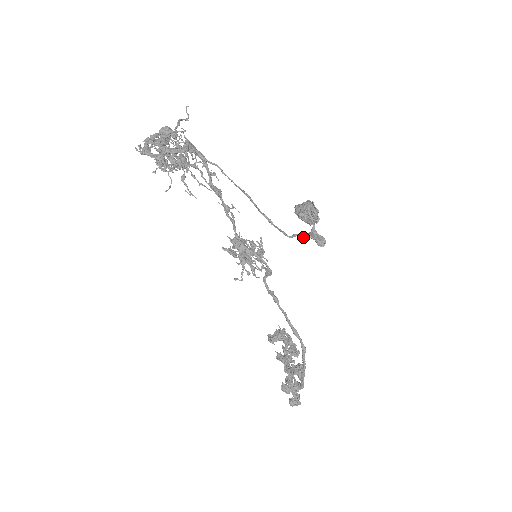
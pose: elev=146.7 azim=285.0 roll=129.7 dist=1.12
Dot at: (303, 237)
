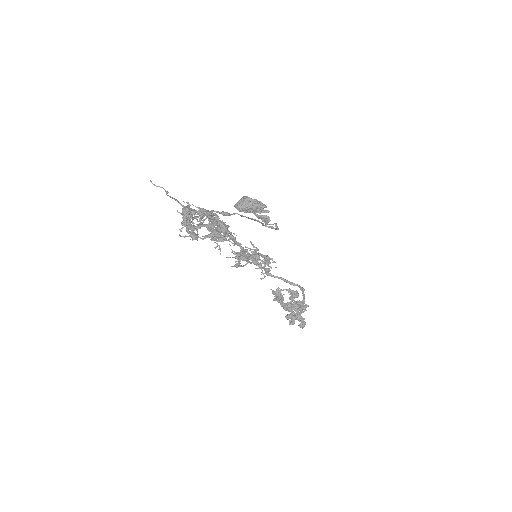
Dot at: (268, 224)
